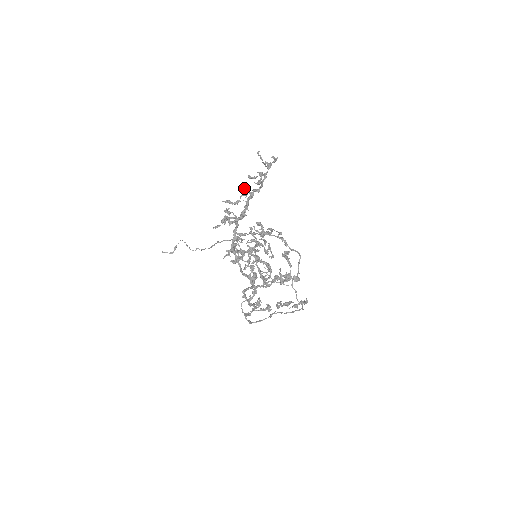
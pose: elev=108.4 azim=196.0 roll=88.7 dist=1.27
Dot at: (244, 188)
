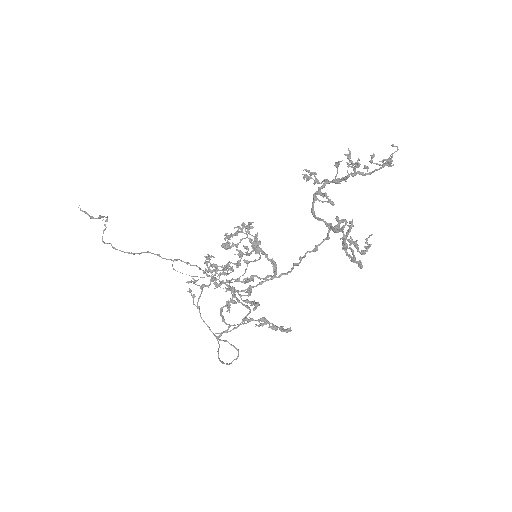
Dot at: occluded
